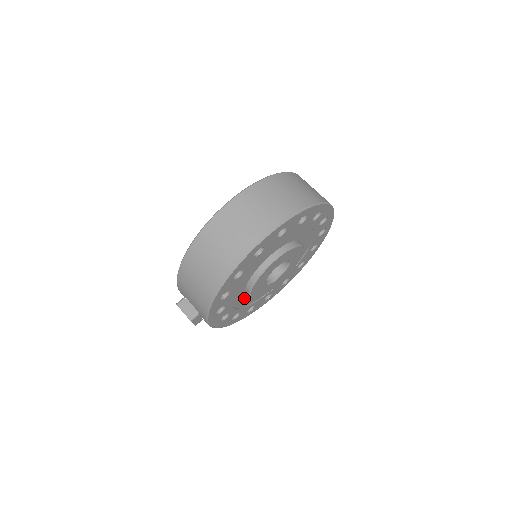
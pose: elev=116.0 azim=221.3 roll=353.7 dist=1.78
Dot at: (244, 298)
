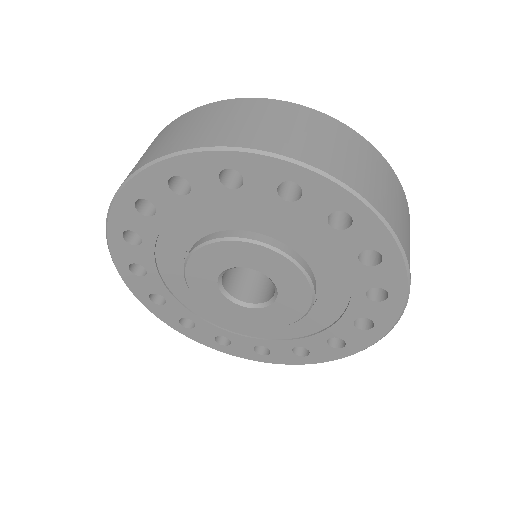
Dot at: occluded
